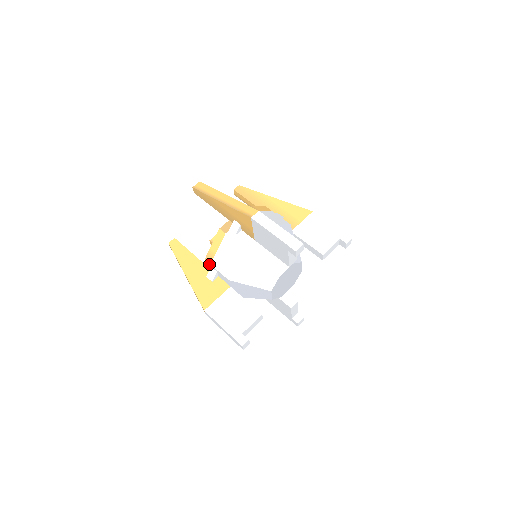
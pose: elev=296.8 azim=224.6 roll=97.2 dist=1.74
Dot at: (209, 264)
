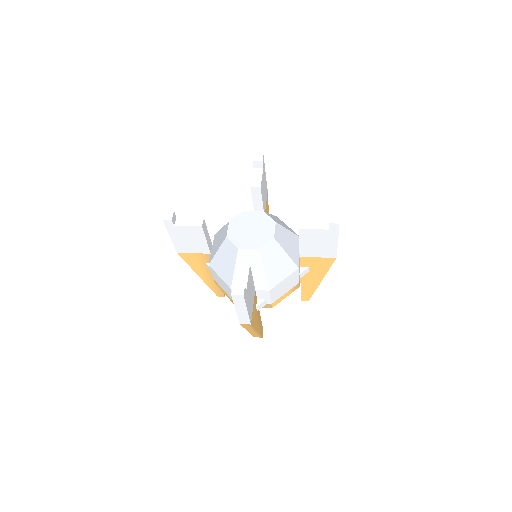
Dot at: occluded
